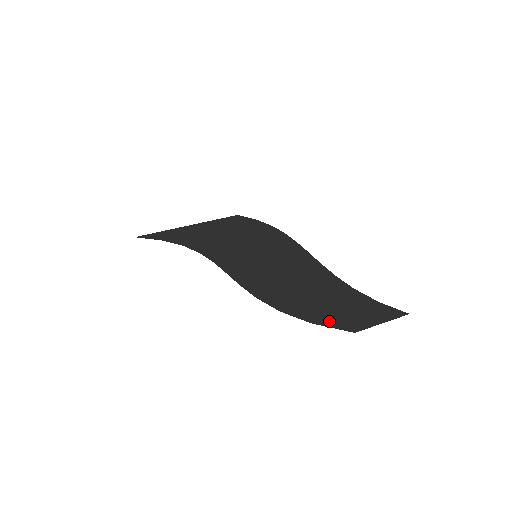
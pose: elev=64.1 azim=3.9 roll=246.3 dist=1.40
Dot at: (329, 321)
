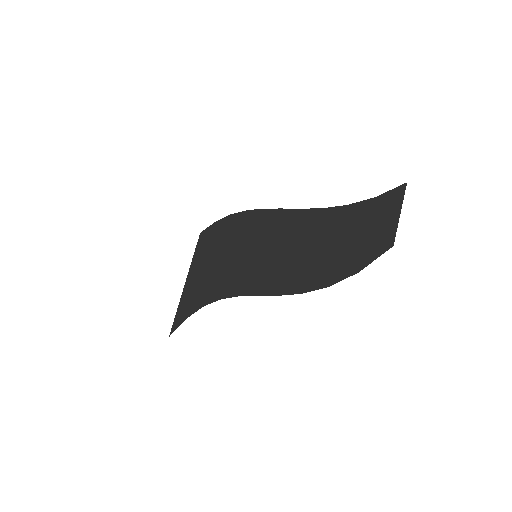
Dot at: (366, 256)
